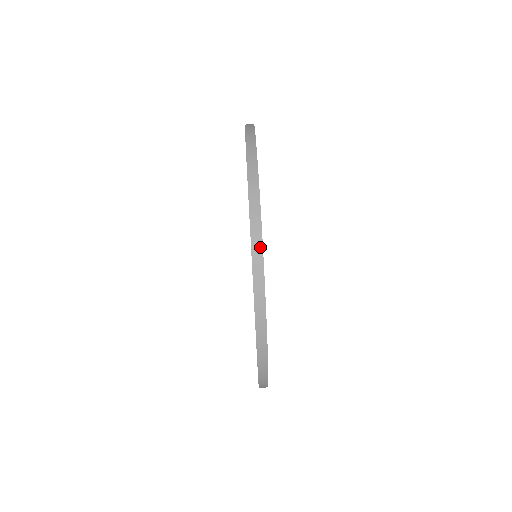
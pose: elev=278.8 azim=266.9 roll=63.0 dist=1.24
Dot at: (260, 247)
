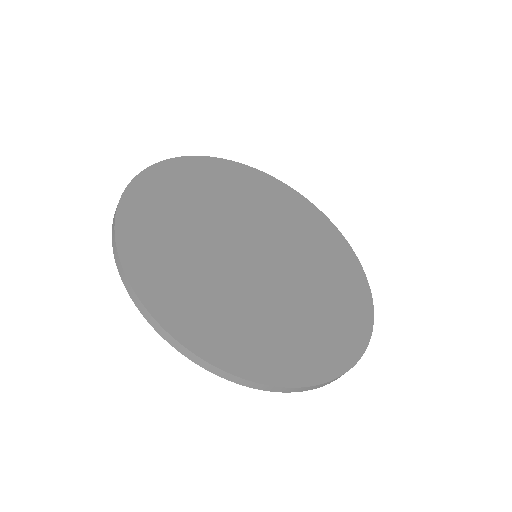
Dot at: (130, 287)
